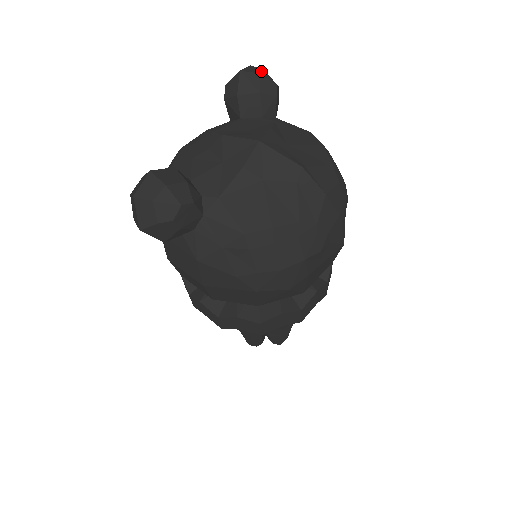
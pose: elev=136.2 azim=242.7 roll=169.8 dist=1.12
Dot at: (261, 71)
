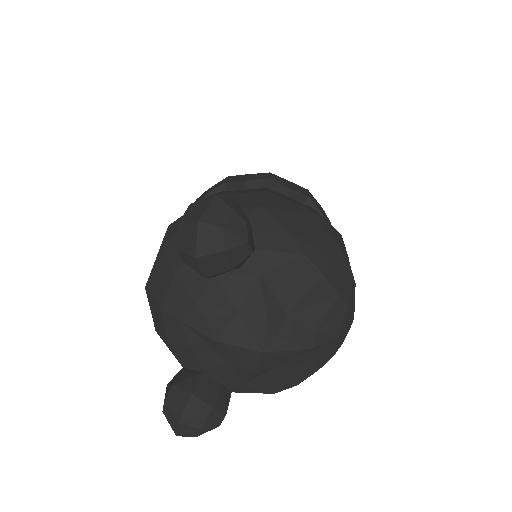
Dot at: (221, 239)
